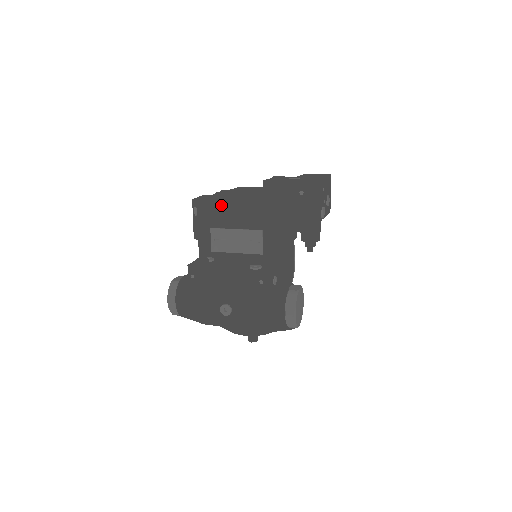
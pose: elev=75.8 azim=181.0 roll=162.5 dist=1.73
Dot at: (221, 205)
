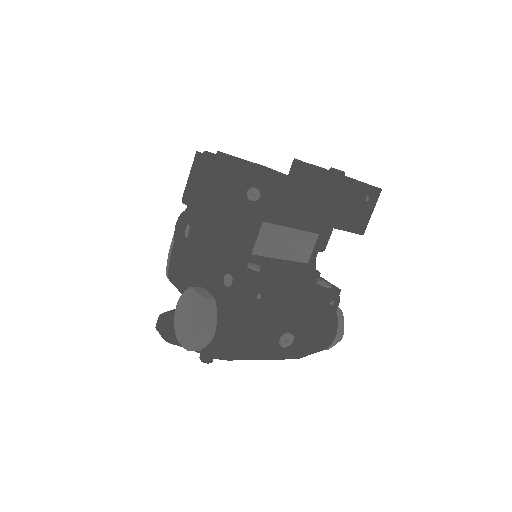
Dot at: (287, 193)
